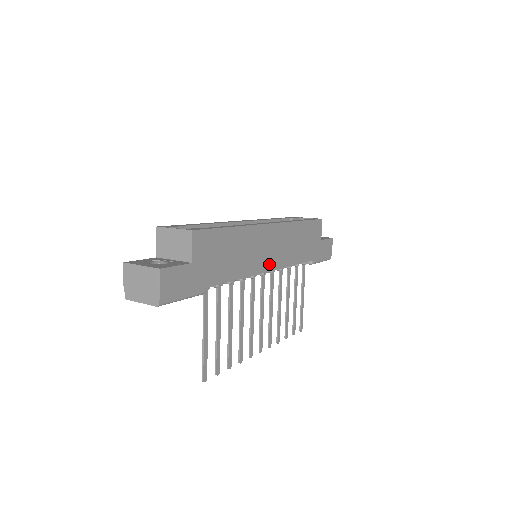
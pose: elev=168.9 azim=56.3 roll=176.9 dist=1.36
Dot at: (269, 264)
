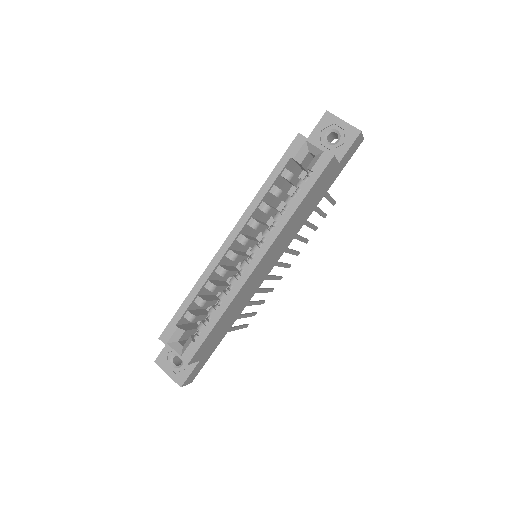
Dot at: (270, 268)
